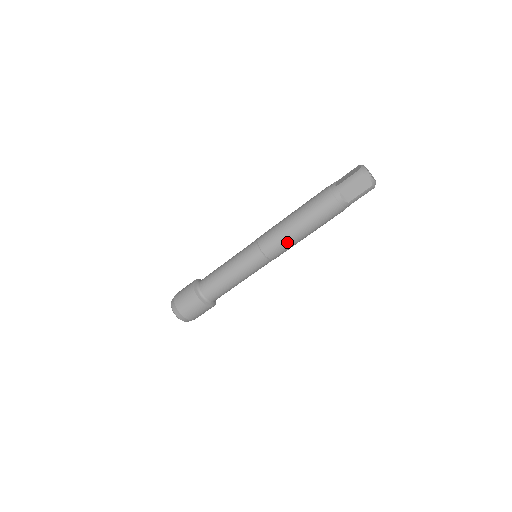
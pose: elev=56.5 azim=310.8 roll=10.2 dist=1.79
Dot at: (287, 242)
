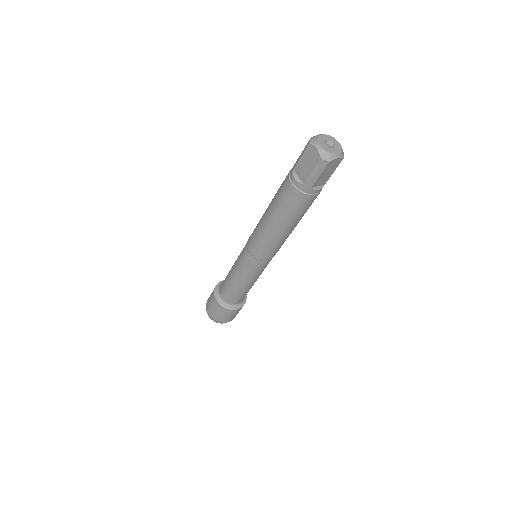
Dot at: occluded
